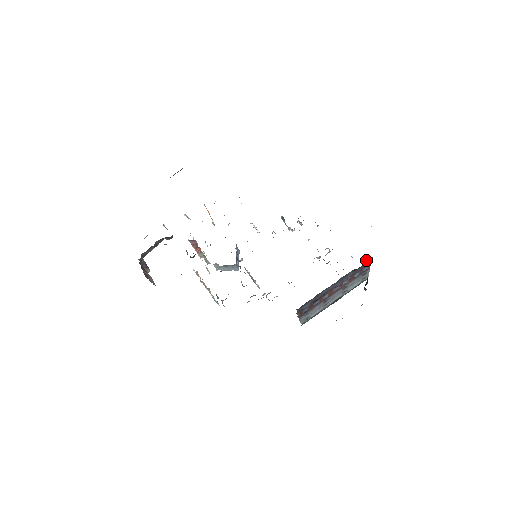
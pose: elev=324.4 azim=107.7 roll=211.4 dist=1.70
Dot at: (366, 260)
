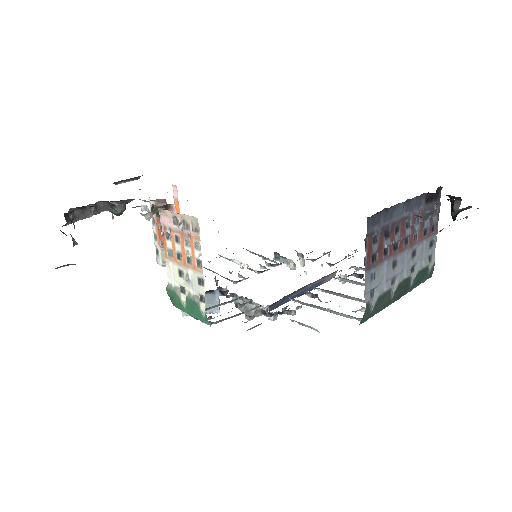
Dot at: (436, 191)
